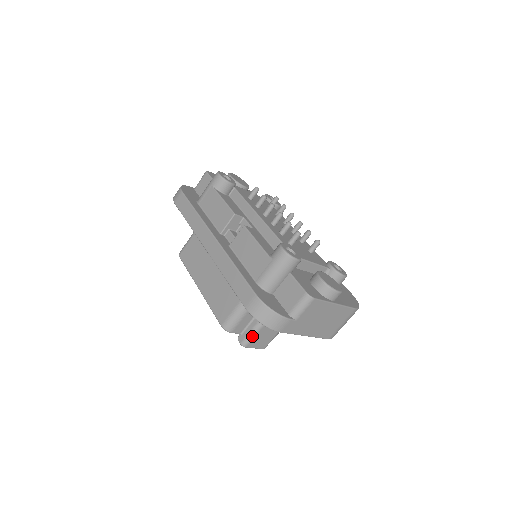
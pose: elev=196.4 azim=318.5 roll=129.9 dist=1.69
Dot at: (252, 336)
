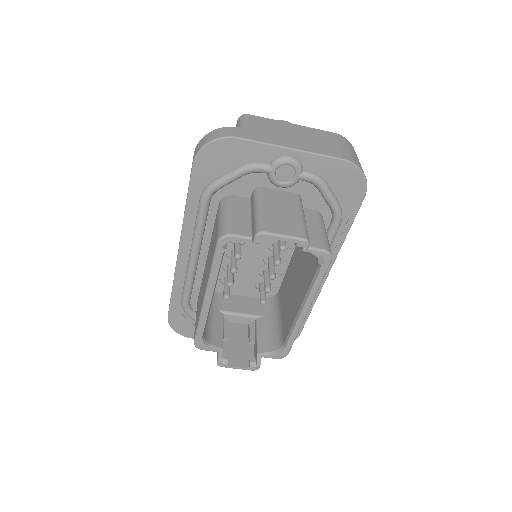
Dot at: (259, 219)
